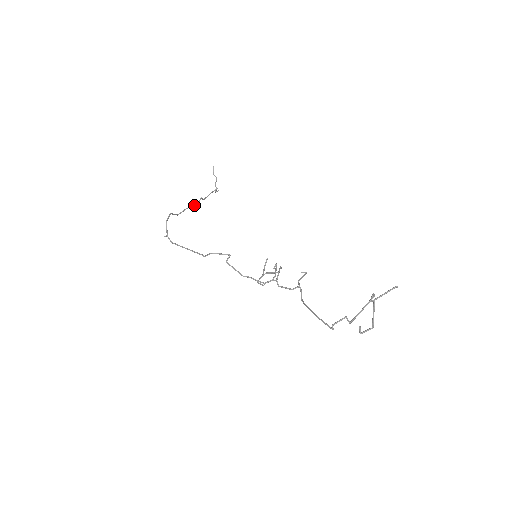
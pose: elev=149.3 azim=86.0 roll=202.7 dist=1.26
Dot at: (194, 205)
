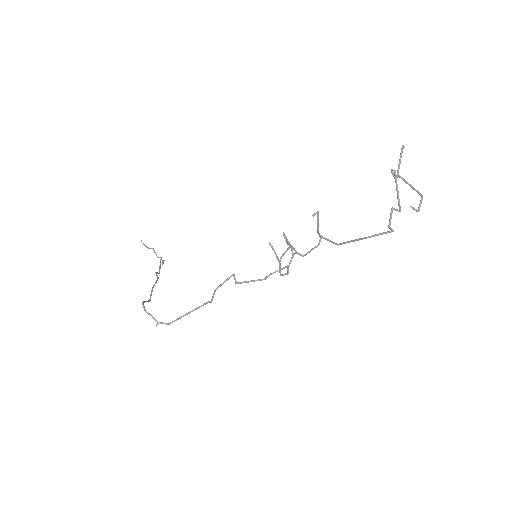
Dot at: (156, 282)
